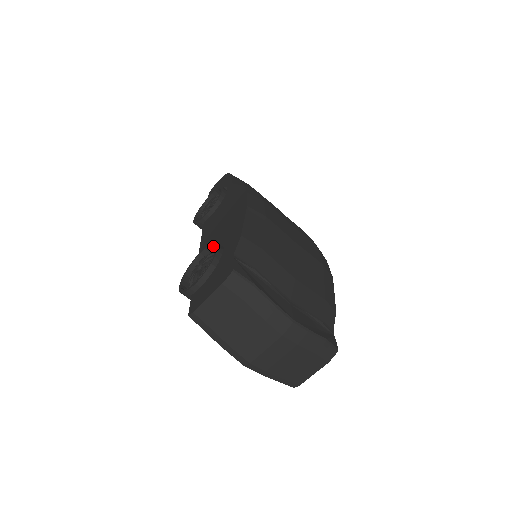
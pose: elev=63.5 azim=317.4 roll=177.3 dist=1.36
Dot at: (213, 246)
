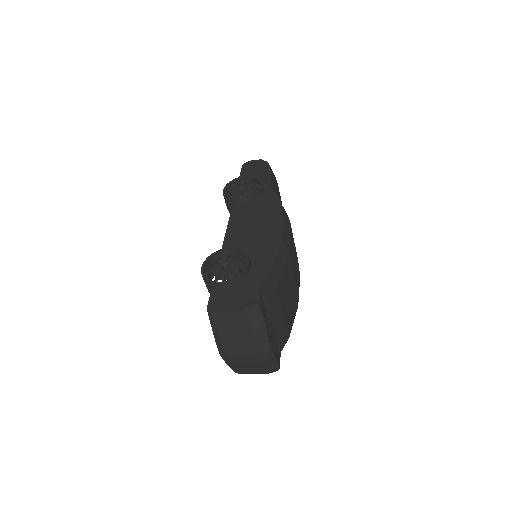
Dot at: (242, 253)
